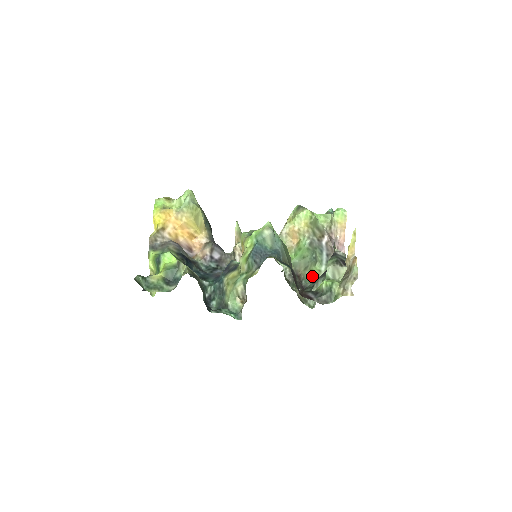
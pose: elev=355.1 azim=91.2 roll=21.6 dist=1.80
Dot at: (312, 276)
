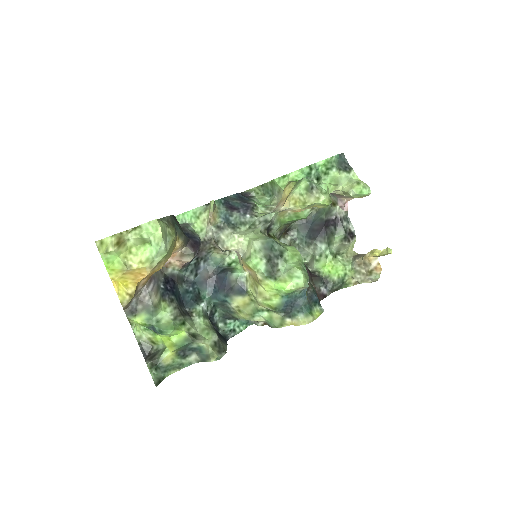
Dot at: occluded
